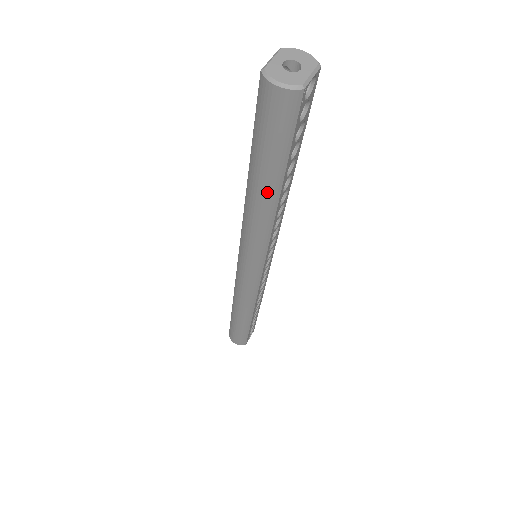
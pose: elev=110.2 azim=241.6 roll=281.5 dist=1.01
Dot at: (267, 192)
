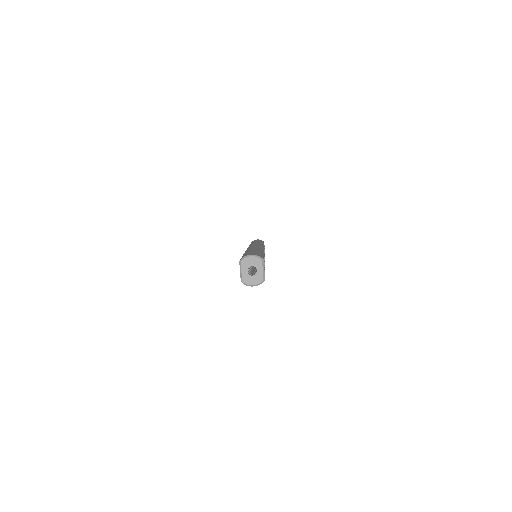
Dot at: occluded
